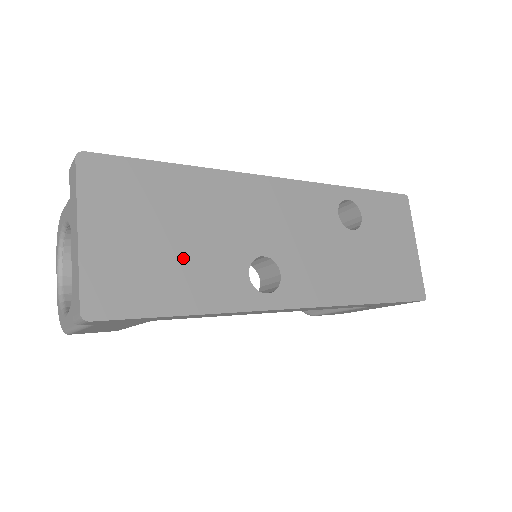
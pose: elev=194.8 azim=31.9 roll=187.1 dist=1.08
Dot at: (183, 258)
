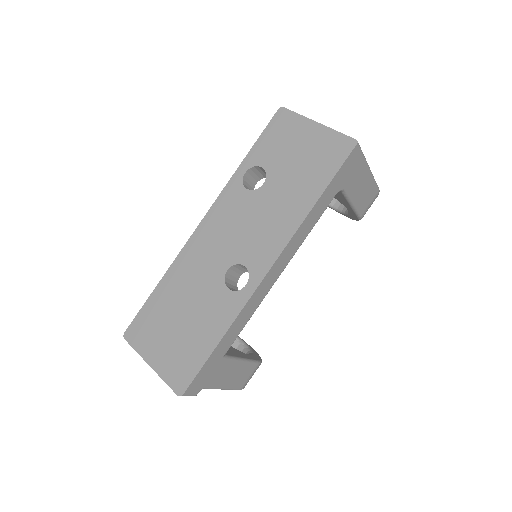
Dot at: (194, 322)
